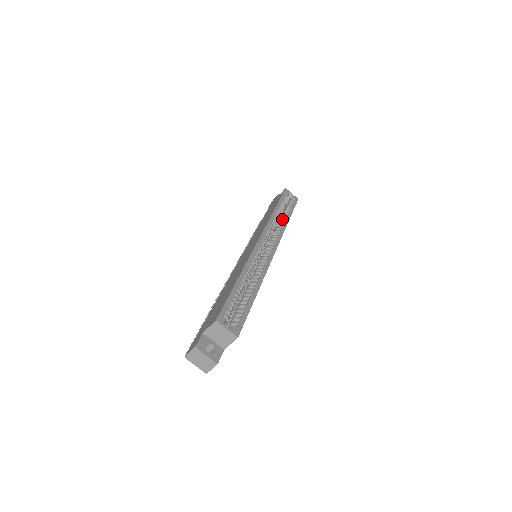
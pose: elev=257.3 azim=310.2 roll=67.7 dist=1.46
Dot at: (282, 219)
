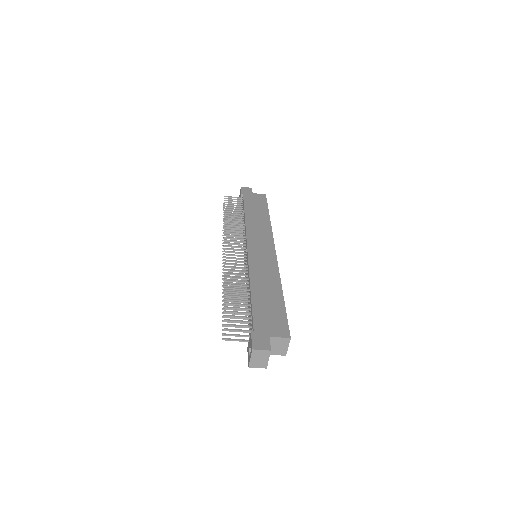
Dot at: occluded
